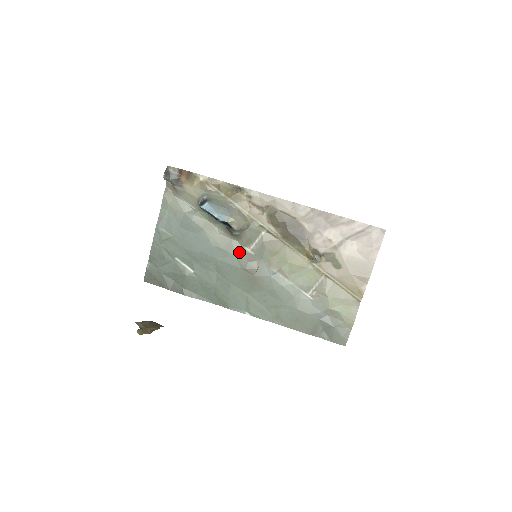
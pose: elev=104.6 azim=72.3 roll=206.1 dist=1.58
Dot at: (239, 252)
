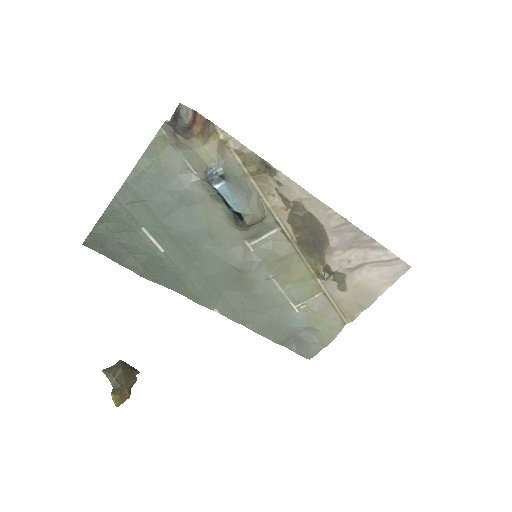
Dot at: (235, 245)
